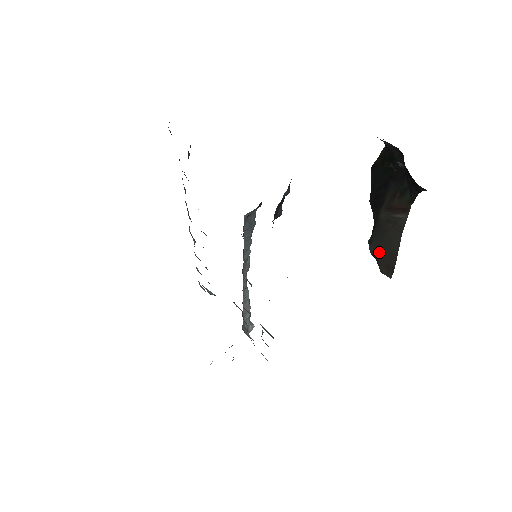
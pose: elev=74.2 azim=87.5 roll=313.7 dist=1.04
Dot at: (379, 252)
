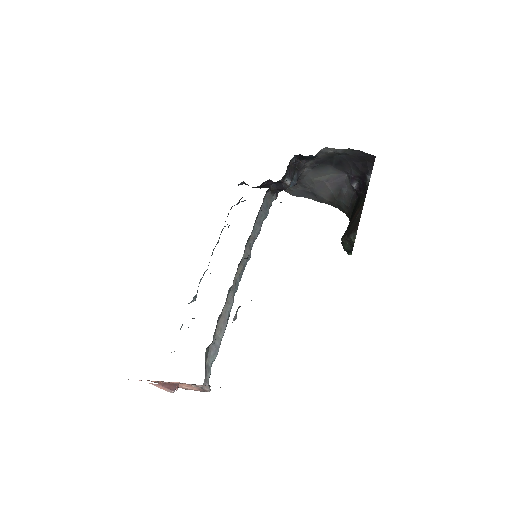
Dot at: (348, 231)
